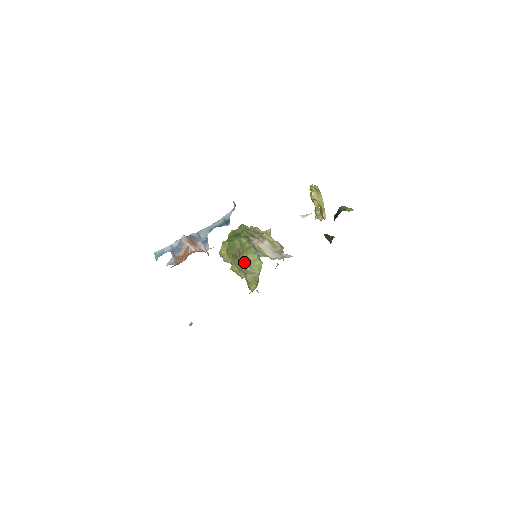
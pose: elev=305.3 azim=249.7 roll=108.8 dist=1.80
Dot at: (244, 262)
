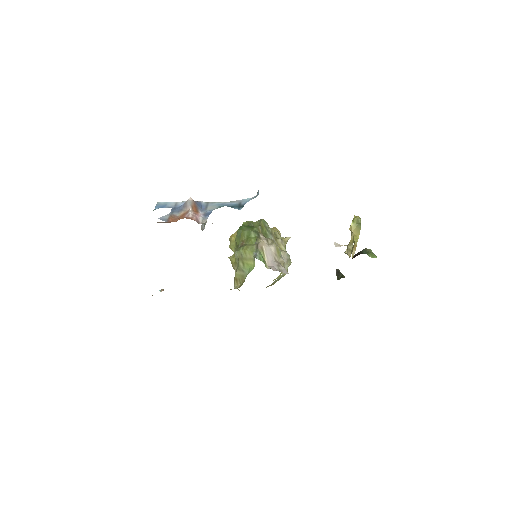
Dot at: (241, 256)
